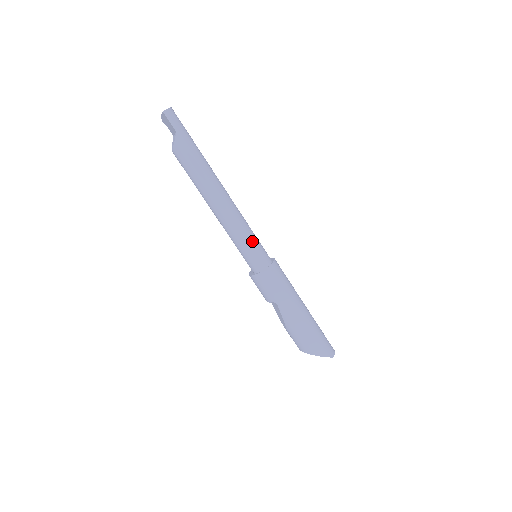
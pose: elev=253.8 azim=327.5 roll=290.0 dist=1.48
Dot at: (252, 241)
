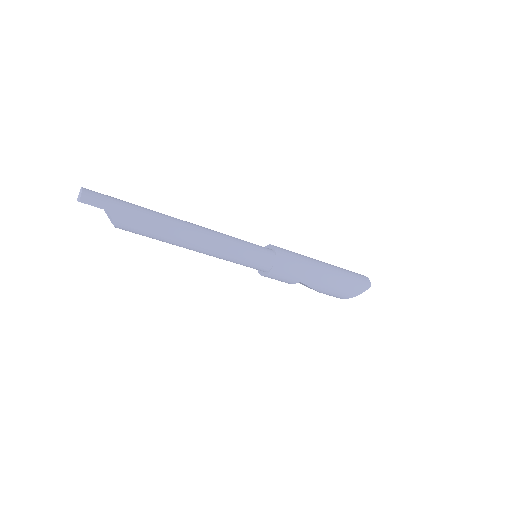
Dot at: (247, 250)
